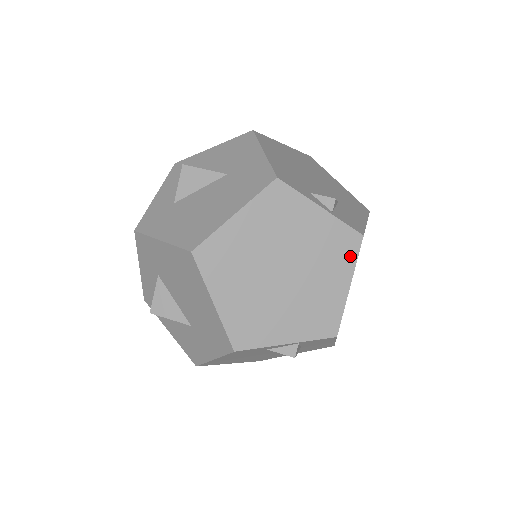
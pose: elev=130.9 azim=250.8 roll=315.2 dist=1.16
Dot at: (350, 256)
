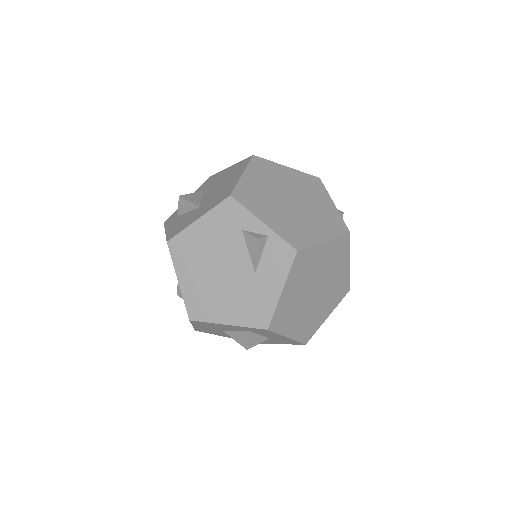
Dot at: (336, 231)
